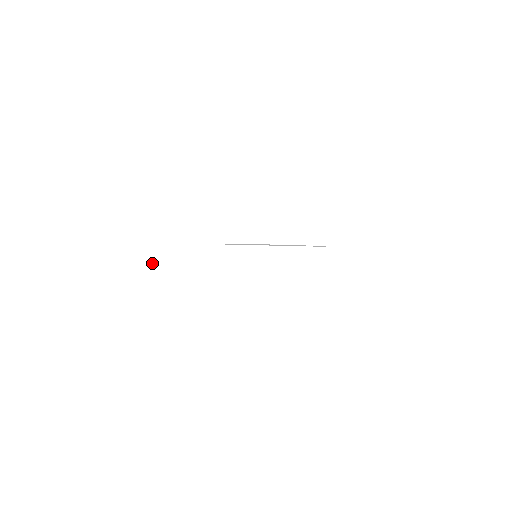
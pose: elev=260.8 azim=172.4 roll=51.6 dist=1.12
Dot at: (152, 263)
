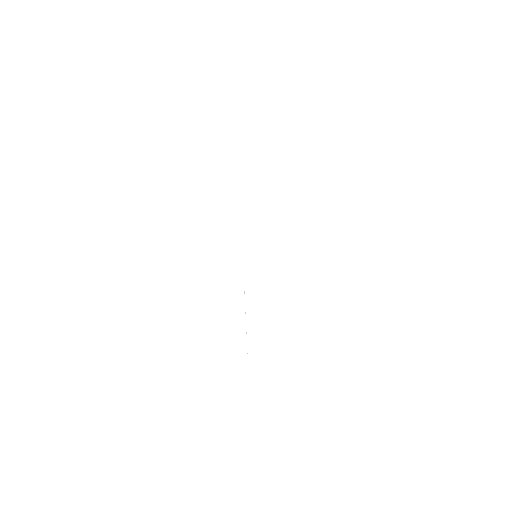
Dot at: occluded
